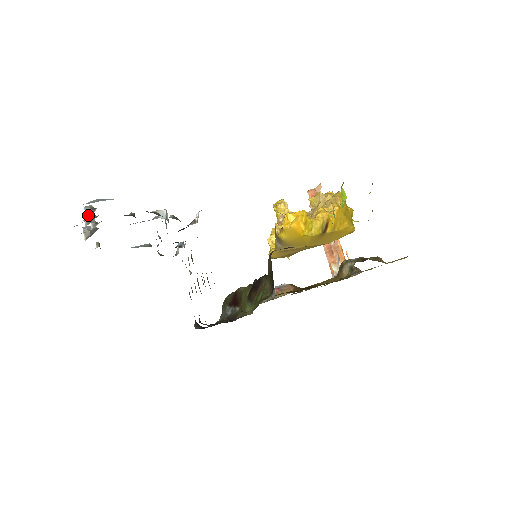
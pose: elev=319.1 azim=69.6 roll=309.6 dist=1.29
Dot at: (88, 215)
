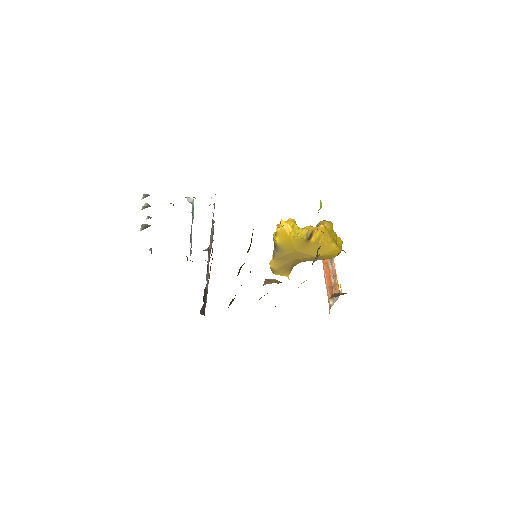
Dot at: occluded
